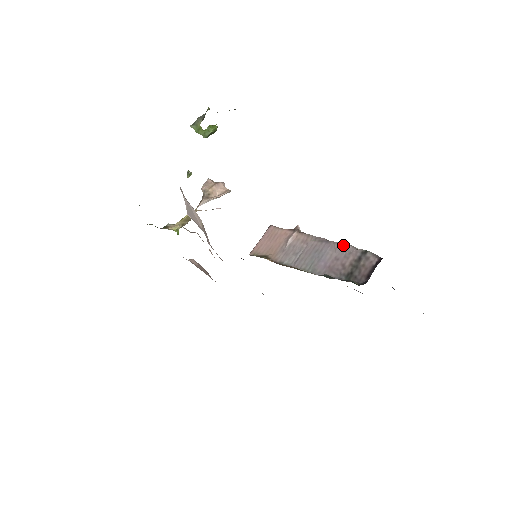
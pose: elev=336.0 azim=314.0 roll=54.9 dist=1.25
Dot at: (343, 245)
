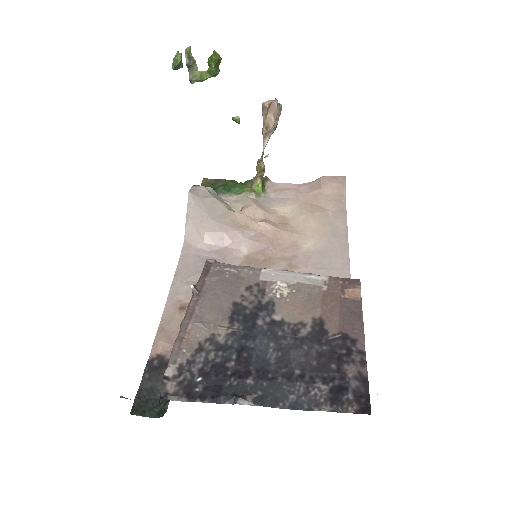
Dot at: (173, 350)
